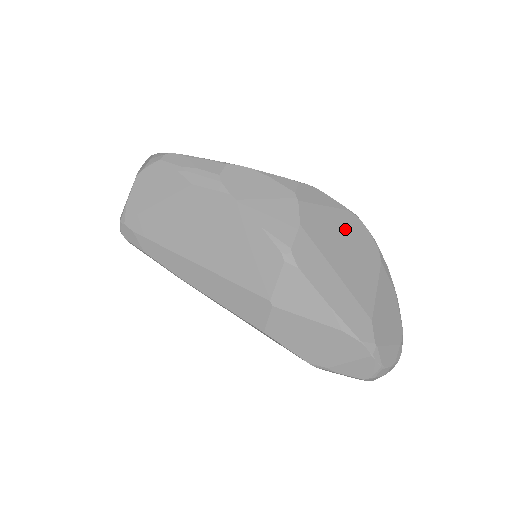
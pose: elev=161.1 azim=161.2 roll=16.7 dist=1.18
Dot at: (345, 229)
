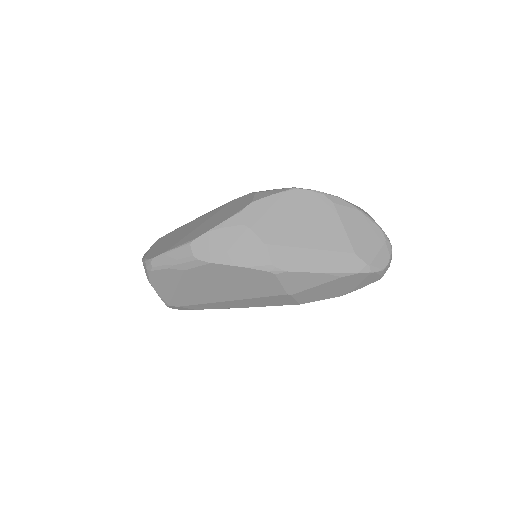
Dot at: (293, 210)
